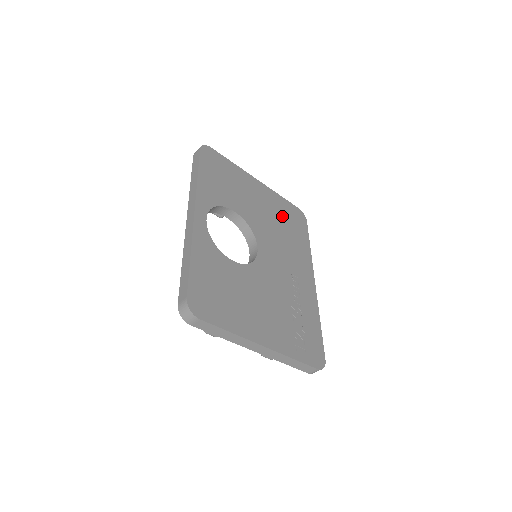
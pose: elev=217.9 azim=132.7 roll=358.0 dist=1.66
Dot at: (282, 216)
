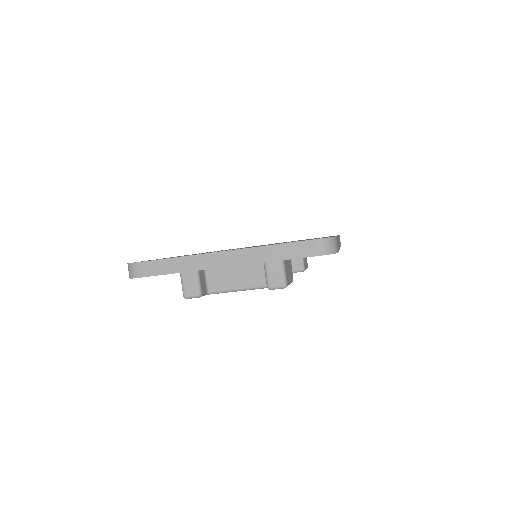
Dot at: occluded
